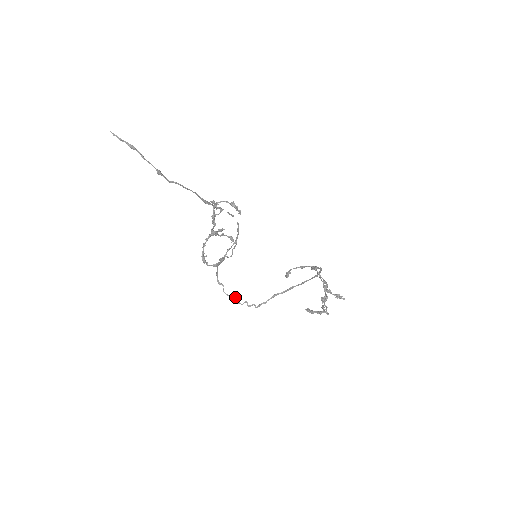
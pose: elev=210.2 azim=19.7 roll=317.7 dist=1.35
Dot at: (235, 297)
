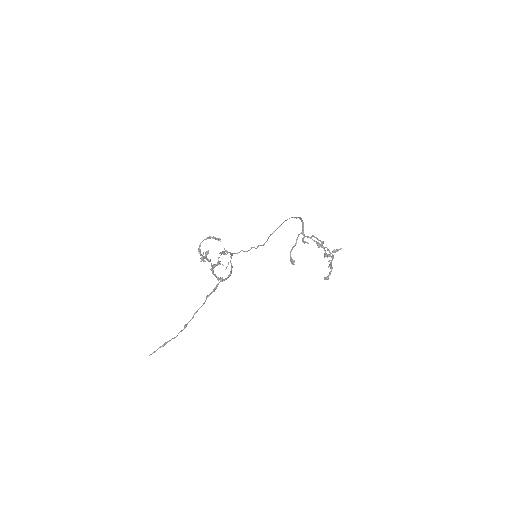
Dot at: (242, 250)
